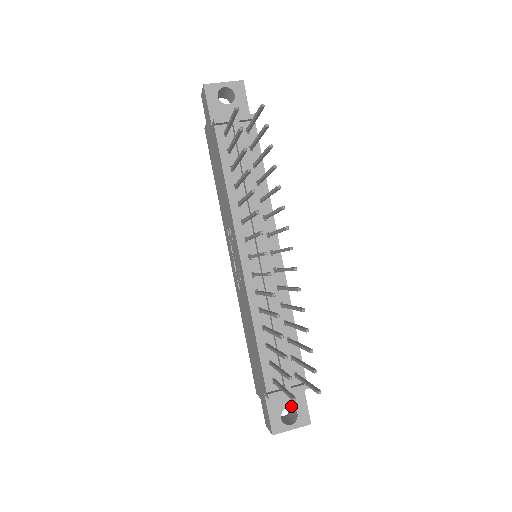
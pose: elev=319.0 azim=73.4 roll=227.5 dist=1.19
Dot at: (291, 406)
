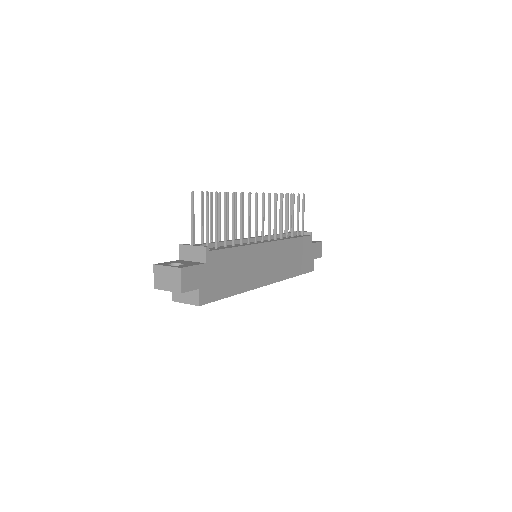
Dot at: (184, 264)
